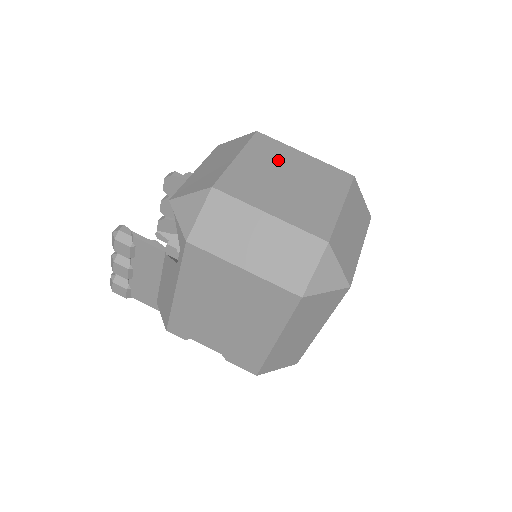
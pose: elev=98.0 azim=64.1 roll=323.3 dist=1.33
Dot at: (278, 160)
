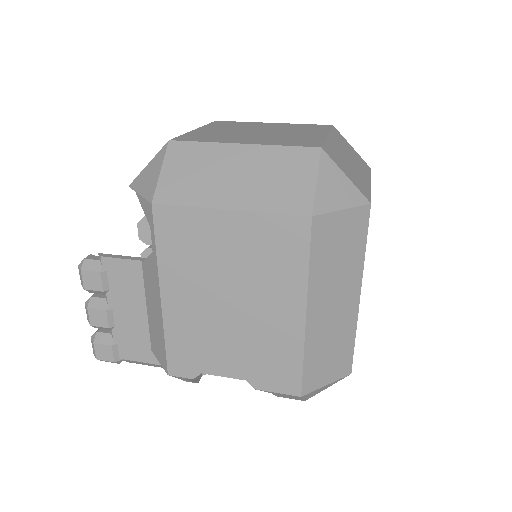
Dot at: (243, 127)
